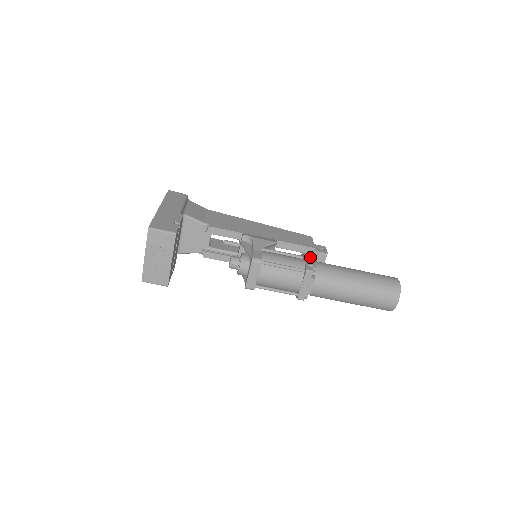
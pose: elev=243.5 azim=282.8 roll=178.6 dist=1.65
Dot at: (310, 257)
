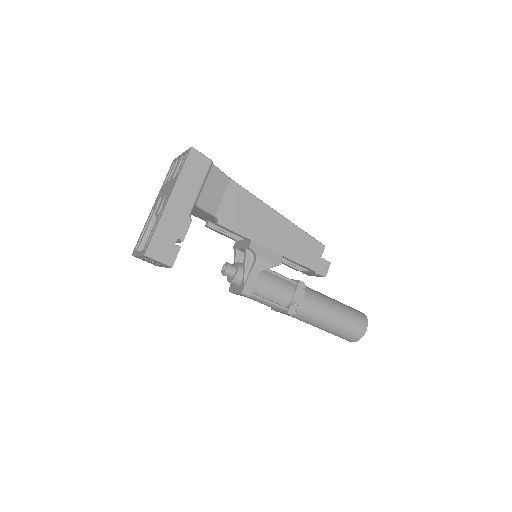
Dot at: (302, 289)
